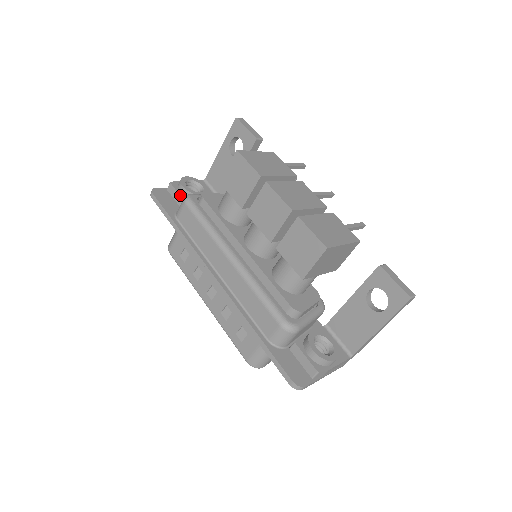
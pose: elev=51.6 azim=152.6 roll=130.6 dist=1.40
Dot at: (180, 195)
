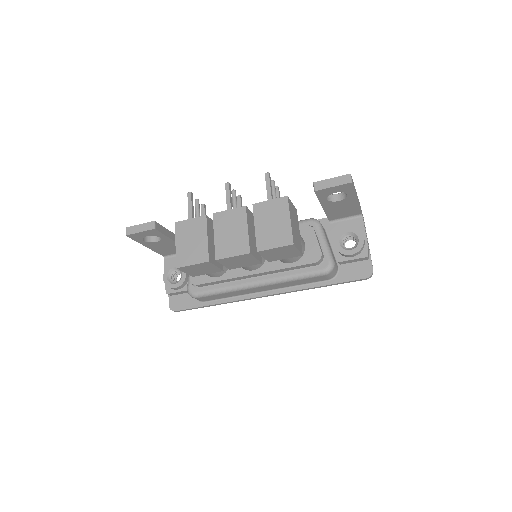
Dot at: (182, 291)
